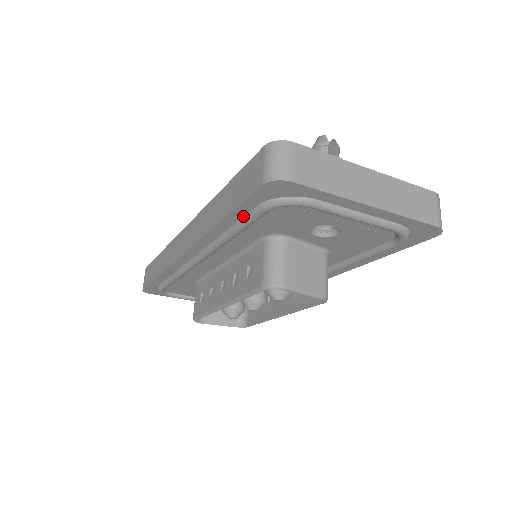
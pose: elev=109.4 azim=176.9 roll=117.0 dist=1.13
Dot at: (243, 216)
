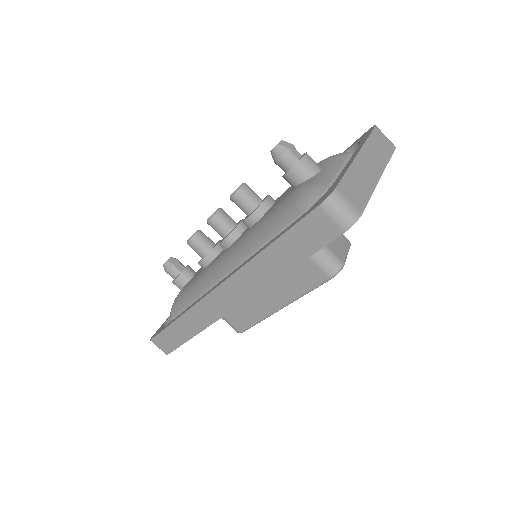
Dot at: occluded
